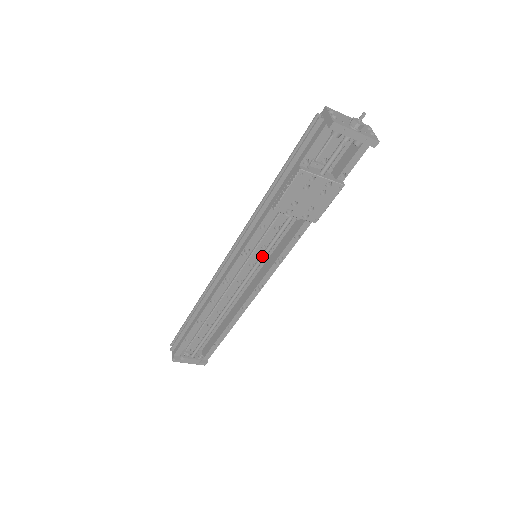
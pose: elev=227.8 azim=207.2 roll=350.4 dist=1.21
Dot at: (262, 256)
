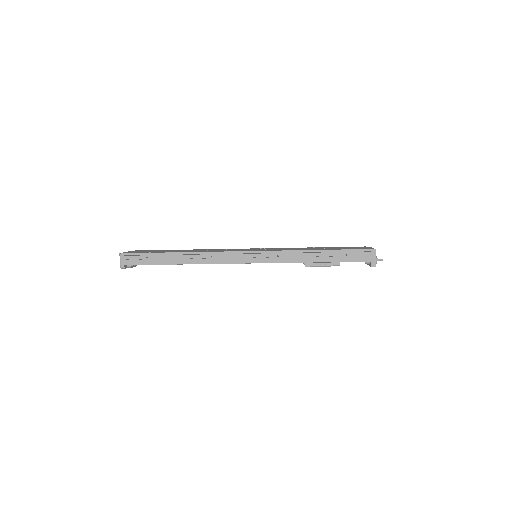
Dot at: occluded
